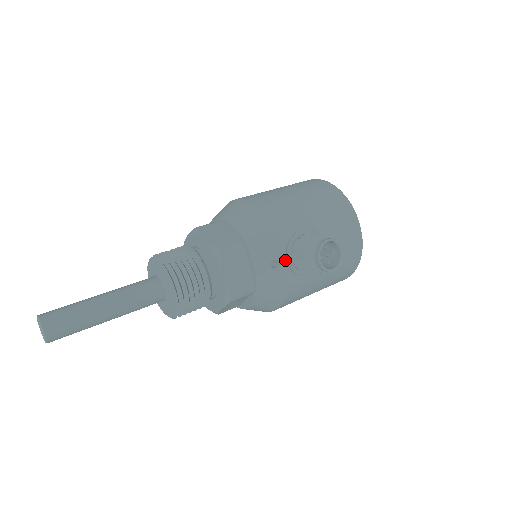
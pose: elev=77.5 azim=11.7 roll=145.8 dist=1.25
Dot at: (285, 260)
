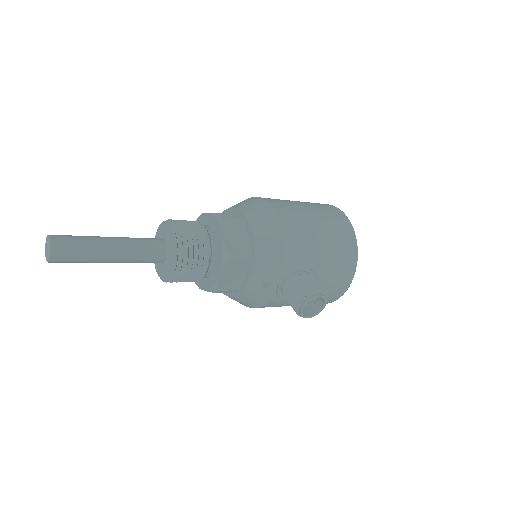
Dot at: (277, 286)
